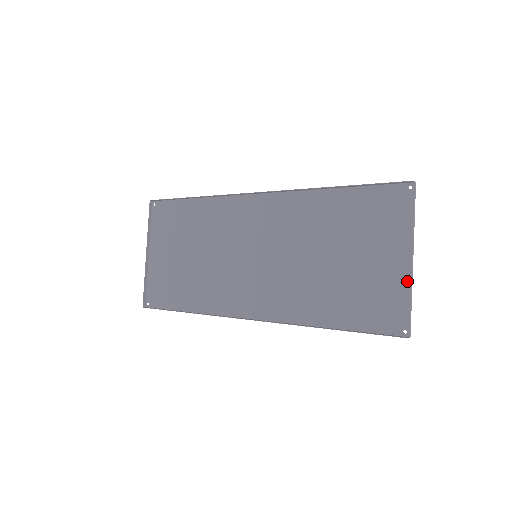
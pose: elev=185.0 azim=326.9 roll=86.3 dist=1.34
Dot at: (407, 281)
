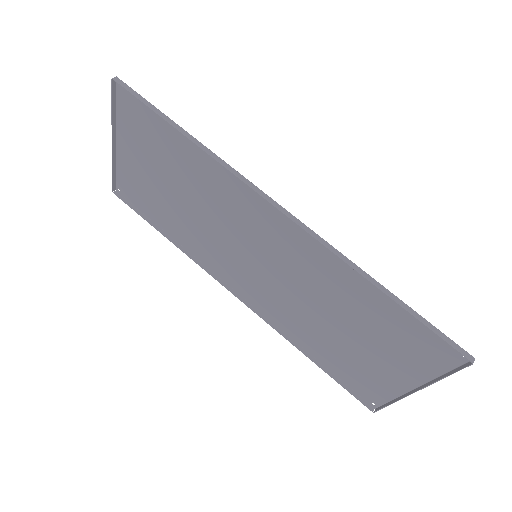
Dot at: (400, 391)
